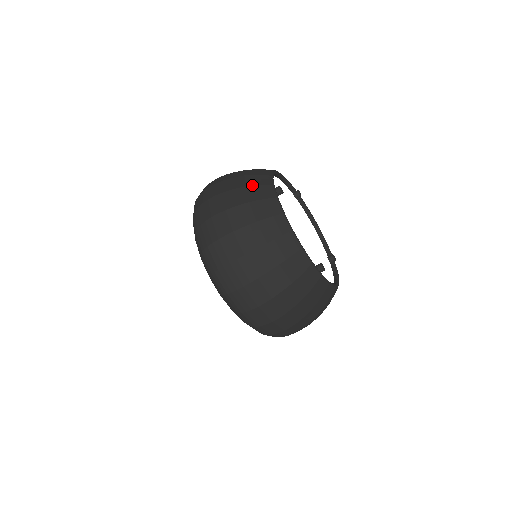
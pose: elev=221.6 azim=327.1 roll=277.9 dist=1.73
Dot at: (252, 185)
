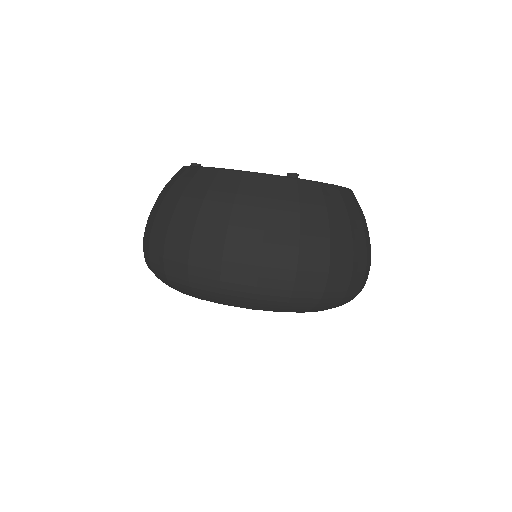
Dot at: (165, 185)
